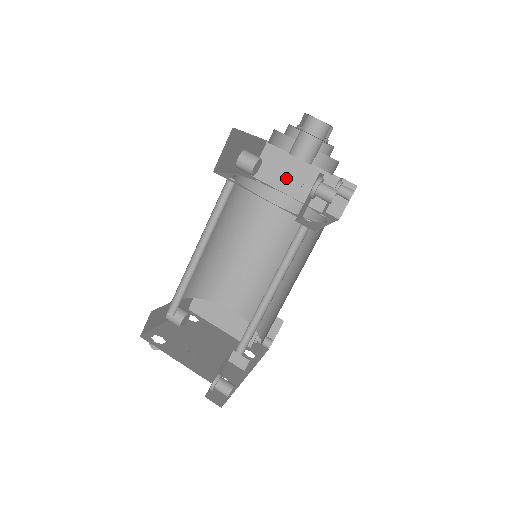
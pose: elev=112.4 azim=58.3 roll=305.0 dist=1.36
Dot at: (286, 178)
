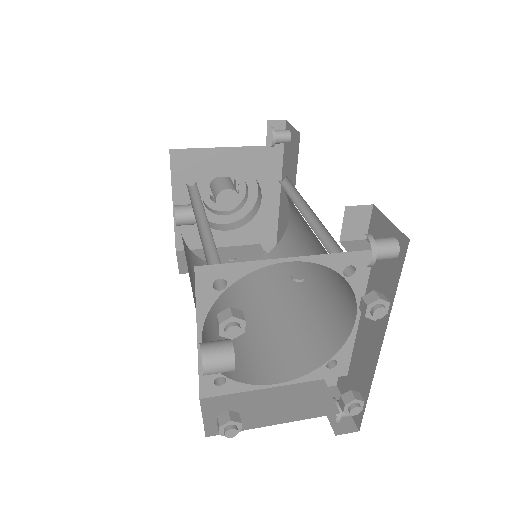
Dot at: occluded
